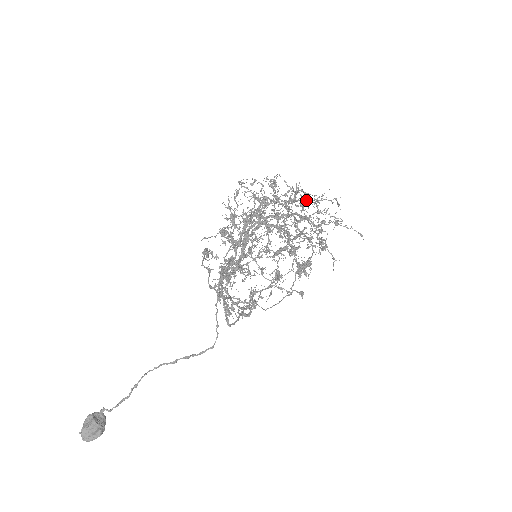
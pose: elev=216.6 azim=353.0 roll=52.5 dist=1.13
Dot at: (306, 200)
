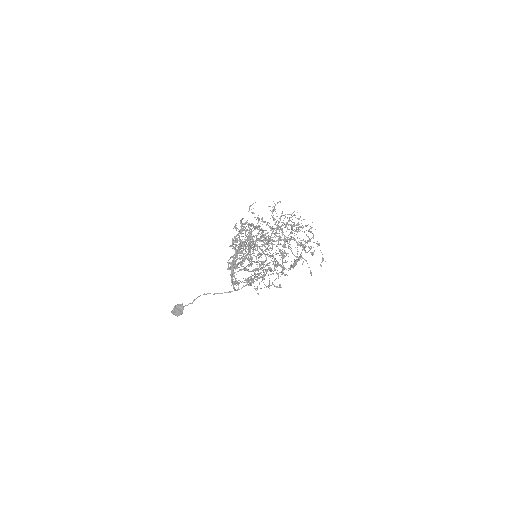
Dot at: (284, 236)
